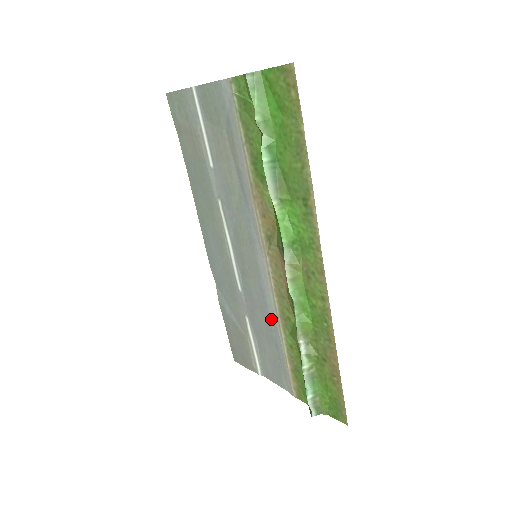
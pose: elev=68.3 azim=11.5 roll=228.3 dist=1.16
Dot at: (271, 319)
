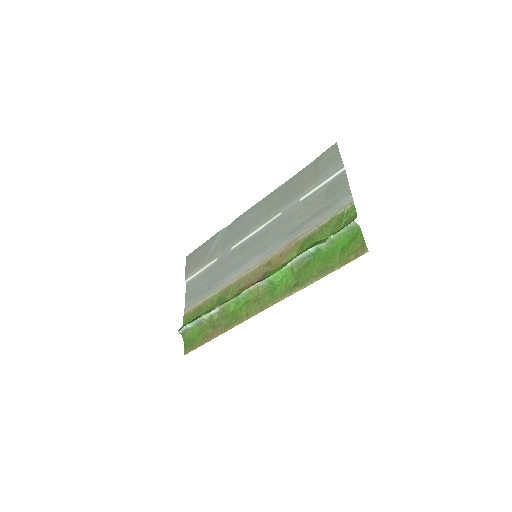
Dot at: (223, 280)
